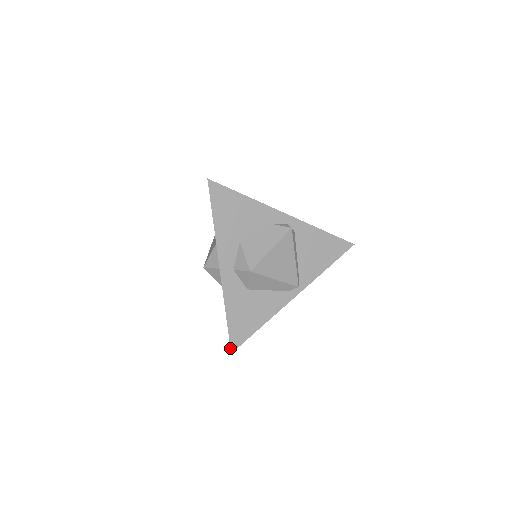
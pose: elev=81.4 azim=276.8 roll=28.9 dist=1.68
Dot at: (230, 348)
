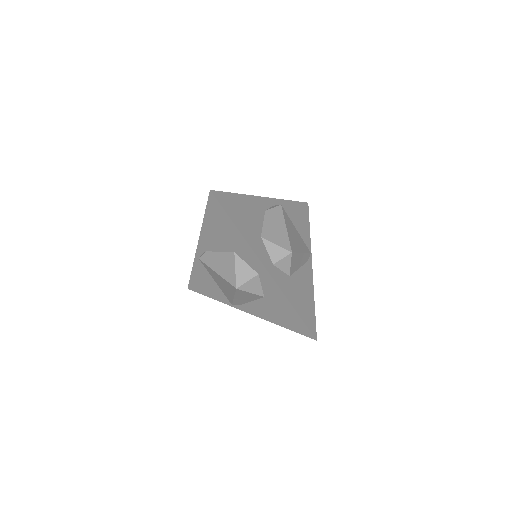
Dot at: (313, 336)
